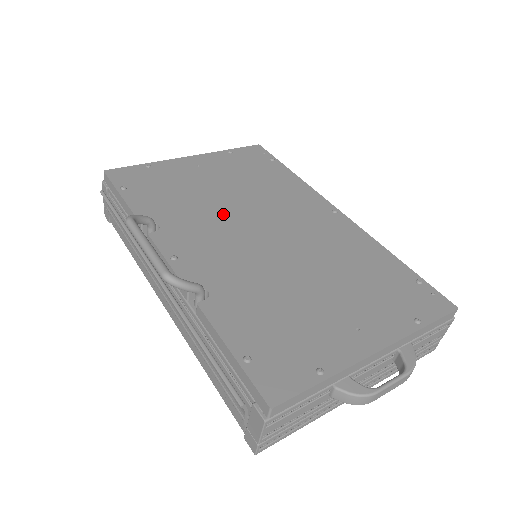
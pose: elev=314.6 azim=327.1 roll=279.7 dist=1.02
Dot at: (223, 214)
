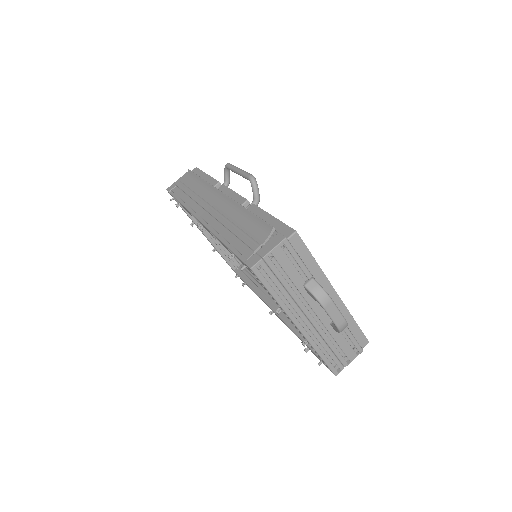
Dot at: occluded
